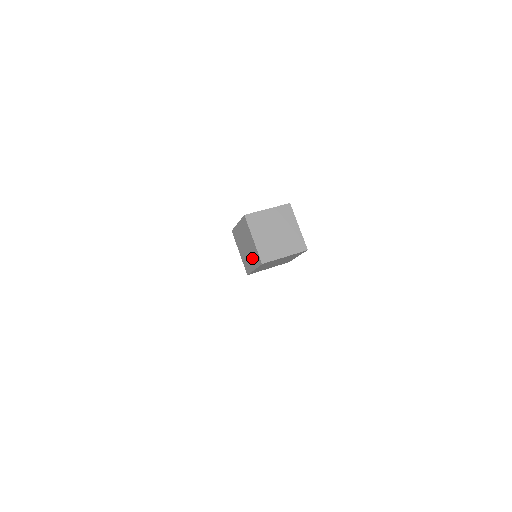
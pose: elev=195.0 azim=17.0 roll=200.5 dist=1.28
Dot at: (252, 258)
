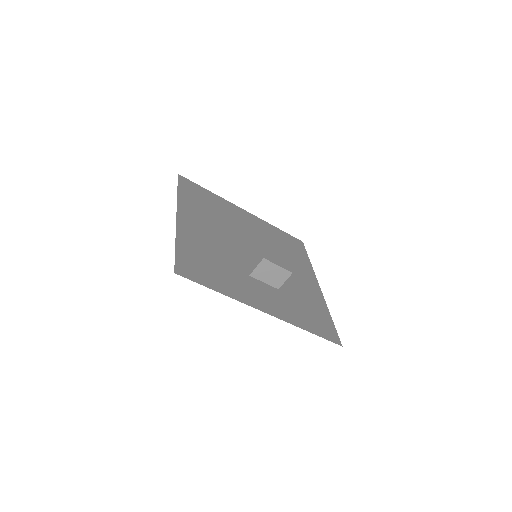
Dot at: occluded
